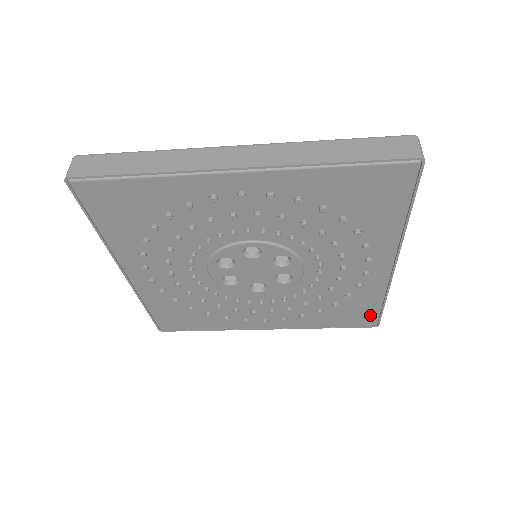
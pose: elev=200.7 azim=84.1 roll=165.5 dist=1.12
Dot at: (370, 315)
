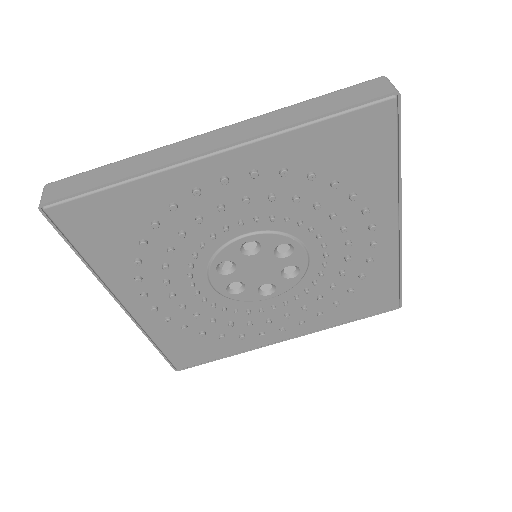
Dot at: (389, 295)
